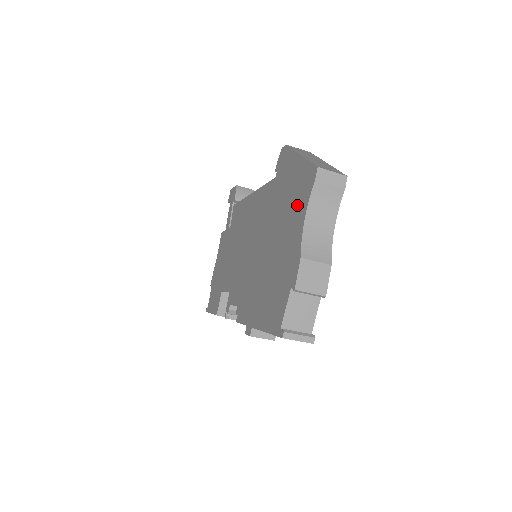
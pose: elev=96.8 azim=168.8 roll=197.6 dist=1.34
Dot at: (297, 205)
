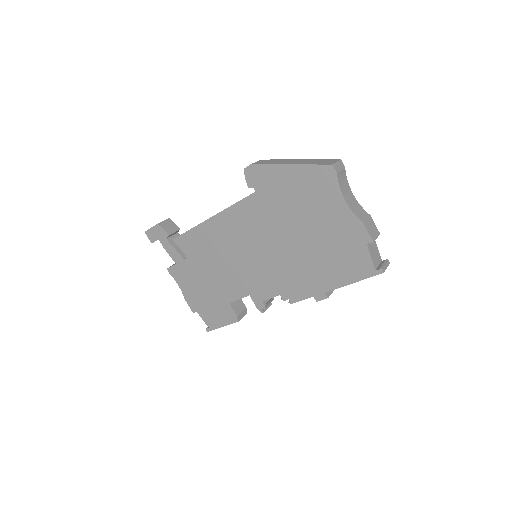
Dot at: (323, 196)
